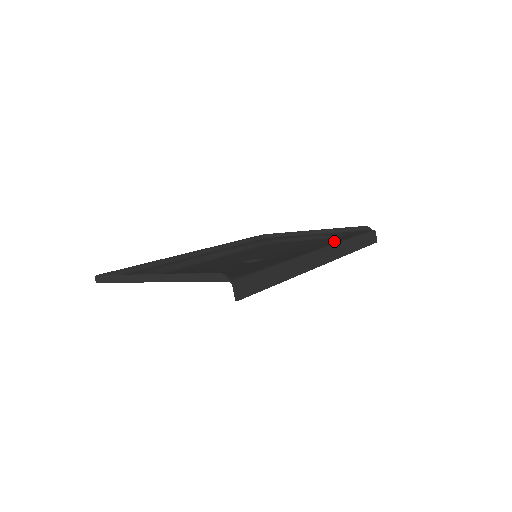
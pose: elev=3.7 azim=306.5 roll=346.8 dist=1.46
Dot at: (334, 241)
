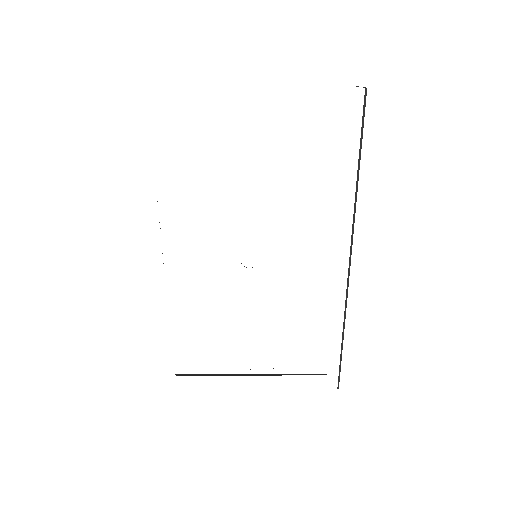
Dot at: occluded
